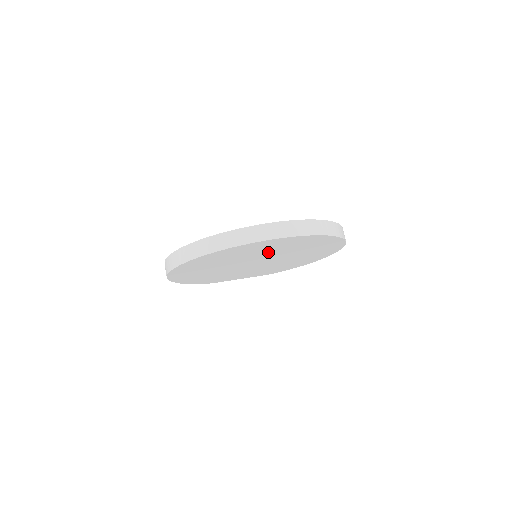
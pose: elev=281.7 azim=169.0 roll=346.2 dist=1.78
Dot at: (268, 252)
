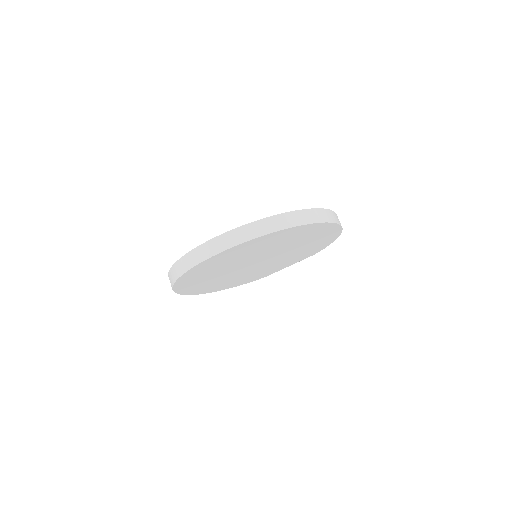
Dot at: (239, 259)
